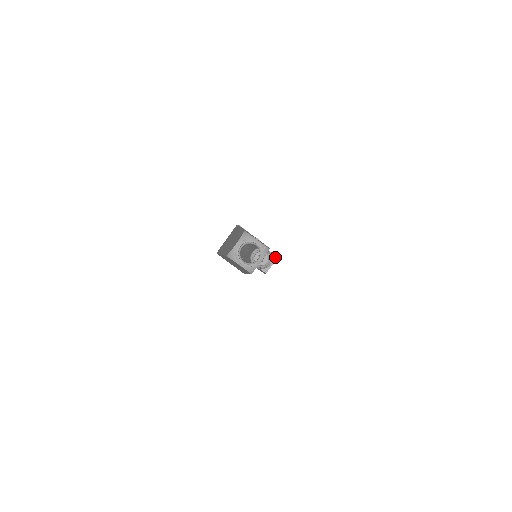
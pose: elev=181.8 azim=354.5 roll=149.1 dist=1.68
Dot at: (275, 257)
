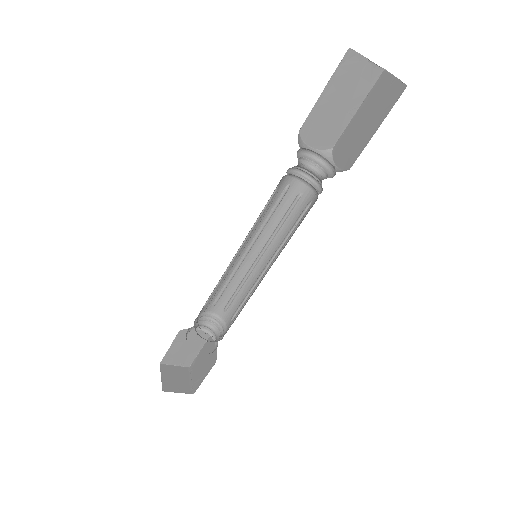
Dot at: (186, 369)
